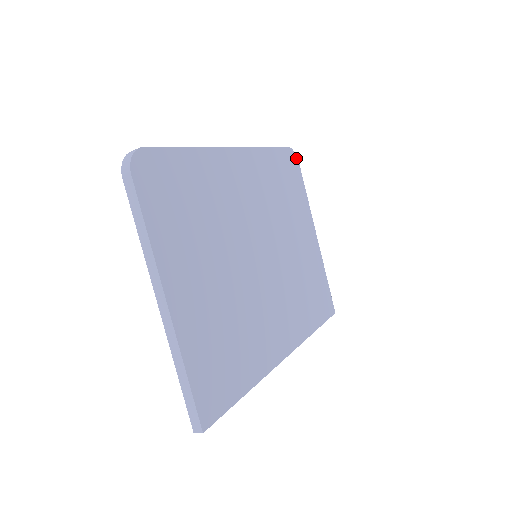
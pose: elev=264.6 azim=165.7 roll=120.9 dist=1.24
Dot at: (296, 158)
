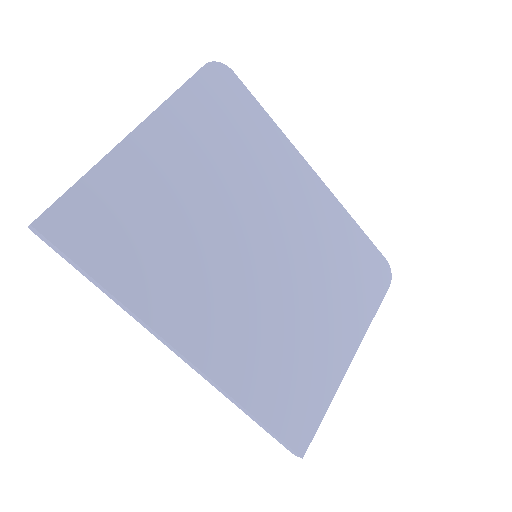
Dot at: (389, 279)
